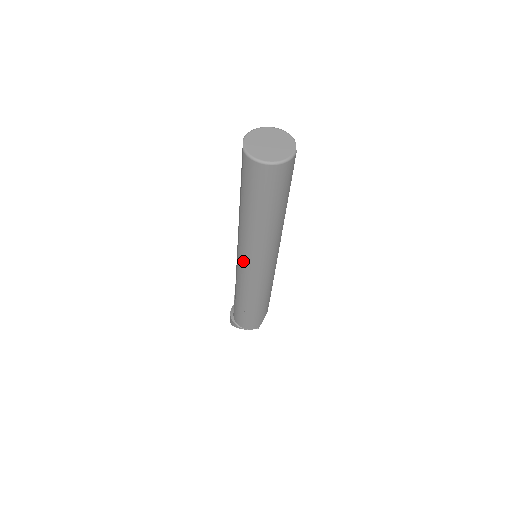
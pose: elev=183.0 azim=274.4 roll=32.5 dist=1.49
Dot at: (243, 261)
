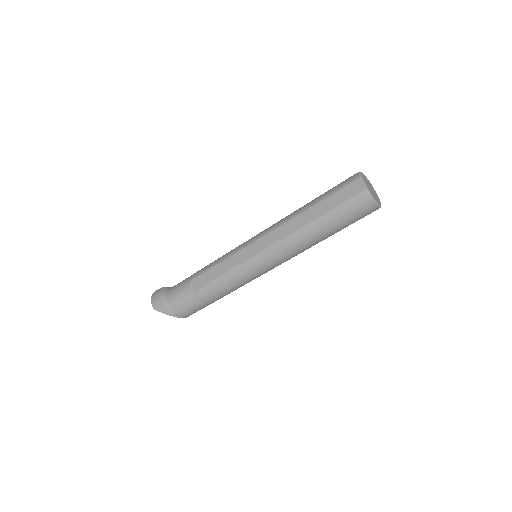
Dot at: (263, 260)
